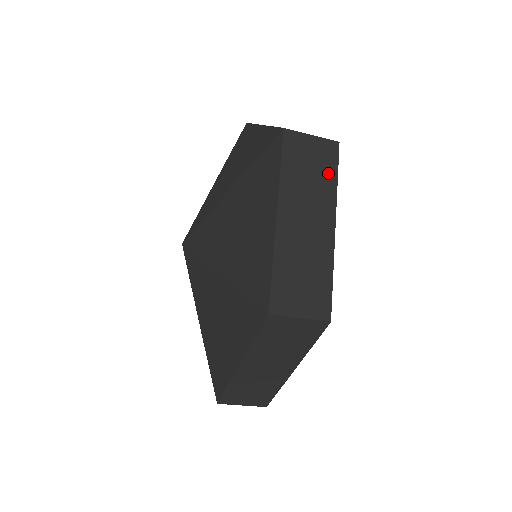
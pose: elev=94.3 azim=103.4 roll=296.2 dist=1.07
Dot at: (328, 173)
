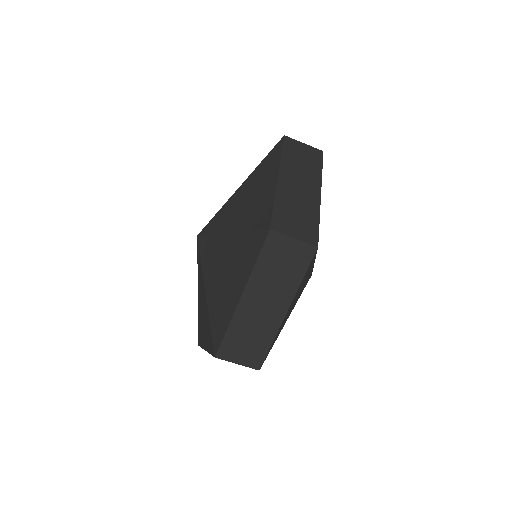
Dot at: (315, 165)
